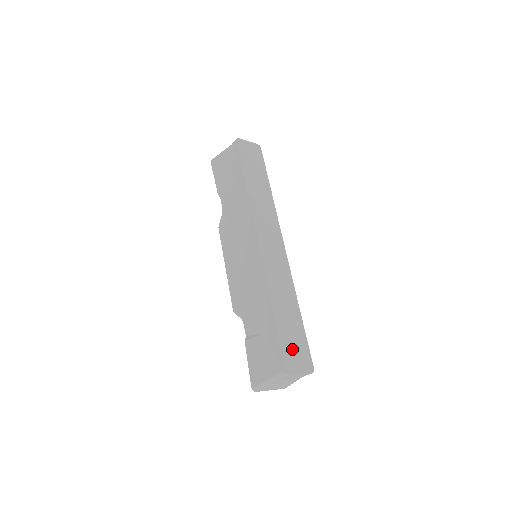
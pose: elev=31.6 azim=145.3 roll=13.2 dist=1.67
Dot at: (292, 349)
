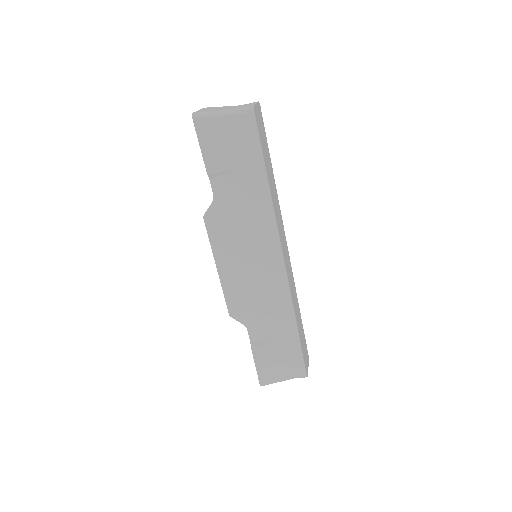
Dot at: occluded
